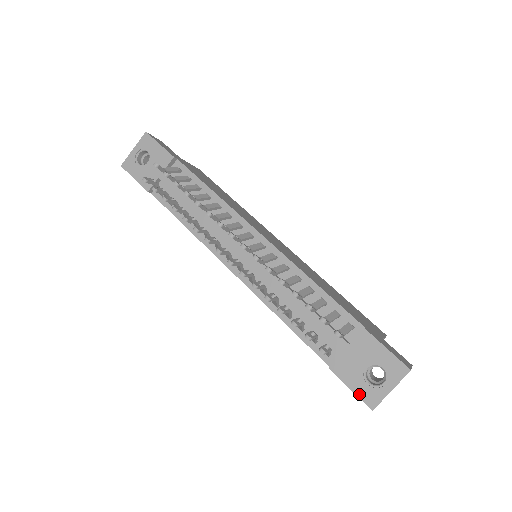
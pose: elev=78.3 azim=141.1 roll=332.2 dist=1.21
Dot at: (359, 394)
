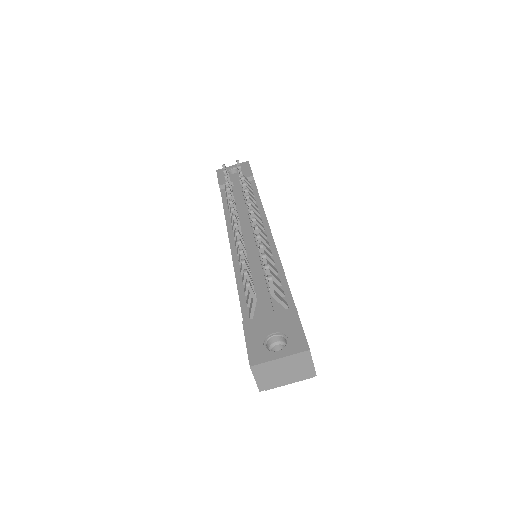
Dot at: (250, 349)
